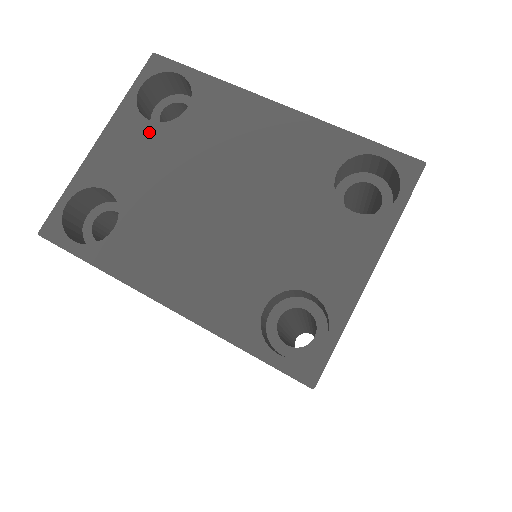
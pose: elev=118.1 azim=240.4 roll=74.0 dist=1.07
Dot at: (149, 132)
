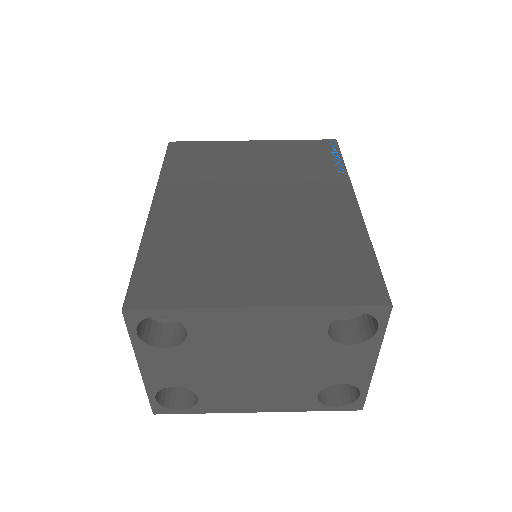
Dot at: (172, 354)
